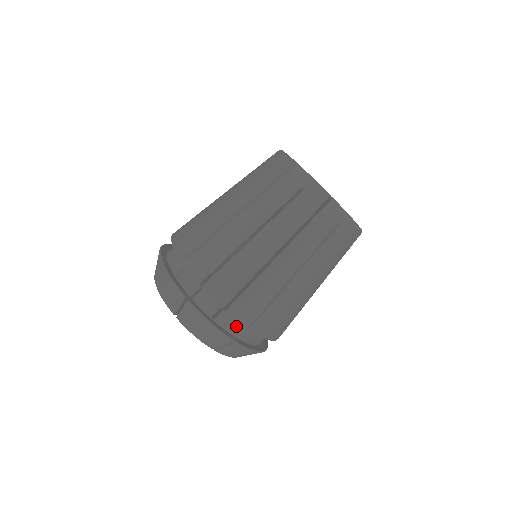
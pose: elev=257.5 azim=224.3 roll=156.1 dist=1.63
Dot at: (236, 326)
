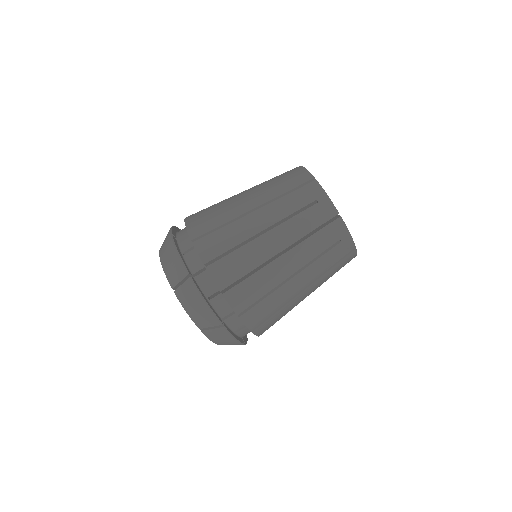
Dot at: (227, 312)
